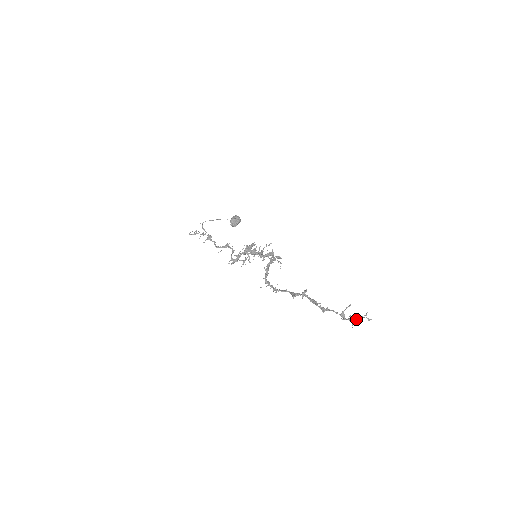
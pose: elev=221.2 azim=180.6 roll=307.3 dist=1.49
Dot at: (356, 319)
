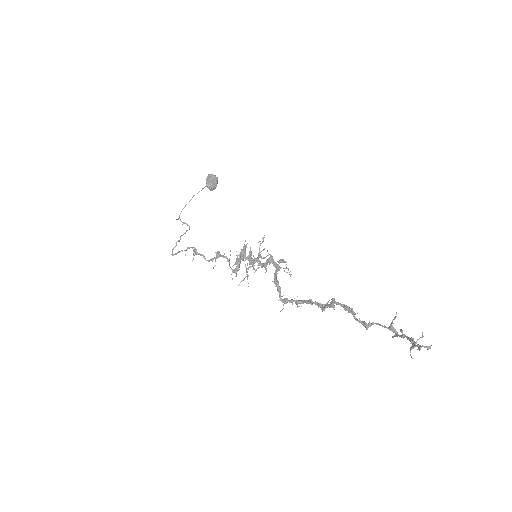
Dot at: (412, 347)
